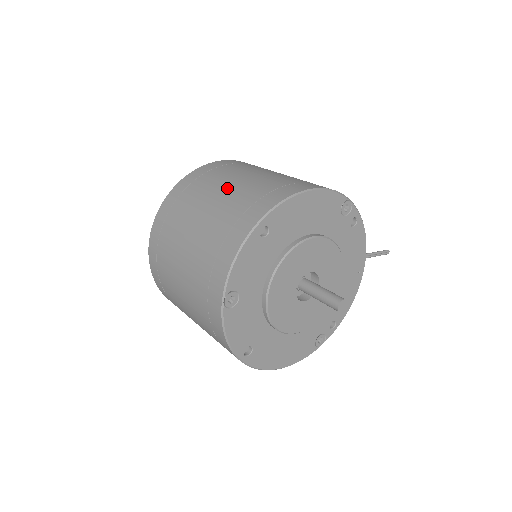
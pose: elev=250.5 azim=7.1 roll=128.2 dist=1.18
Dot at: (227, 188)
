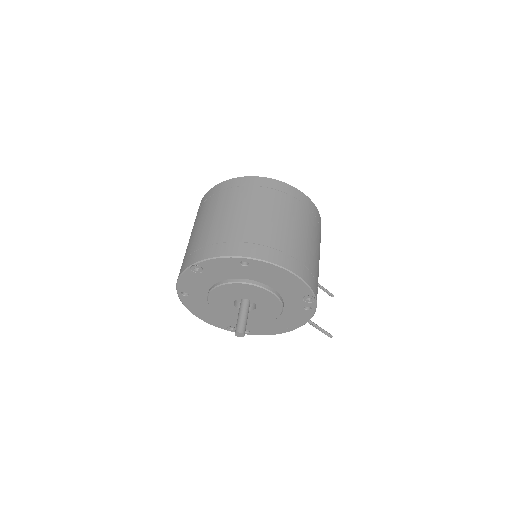
Dot at: (268, 217)
